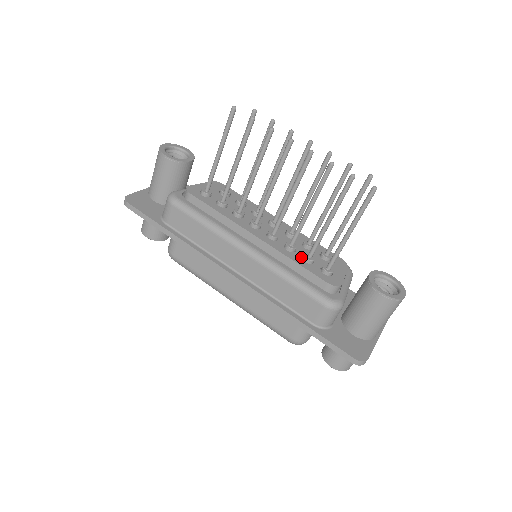
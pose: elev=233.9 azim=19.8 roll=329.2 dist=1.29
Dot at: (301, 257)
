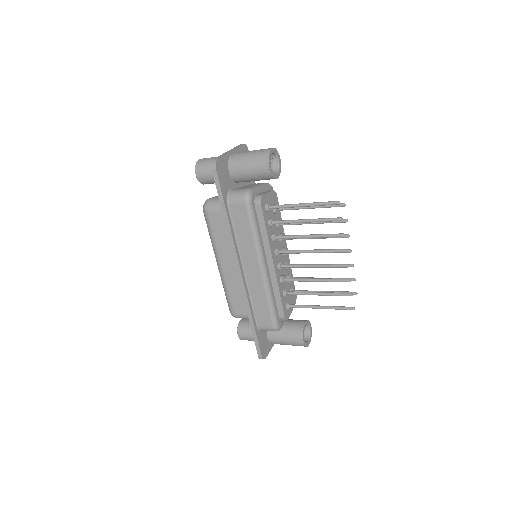
Dot at: (283, 290)
